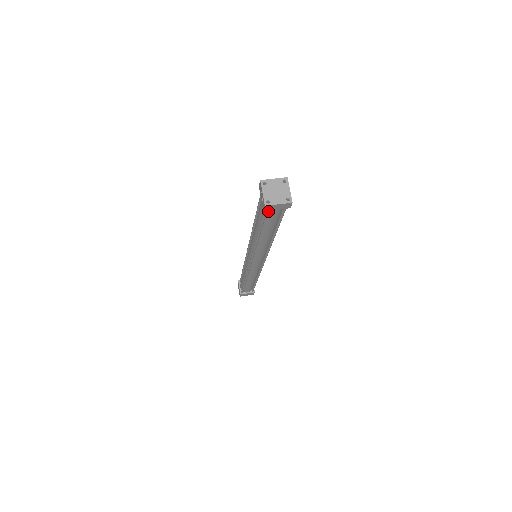
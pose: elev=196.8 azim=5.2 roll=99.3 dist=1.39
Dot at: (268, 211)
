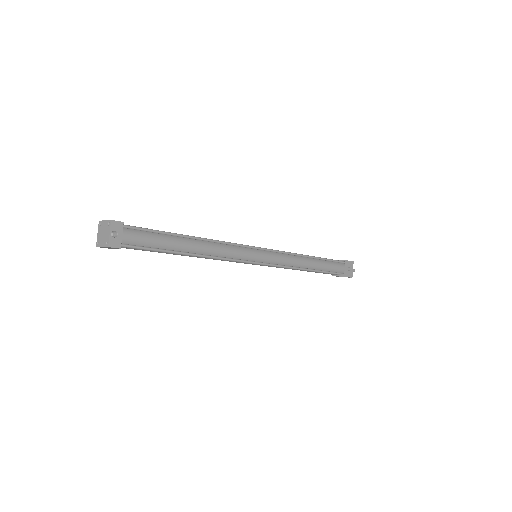
Dot at: occluded
